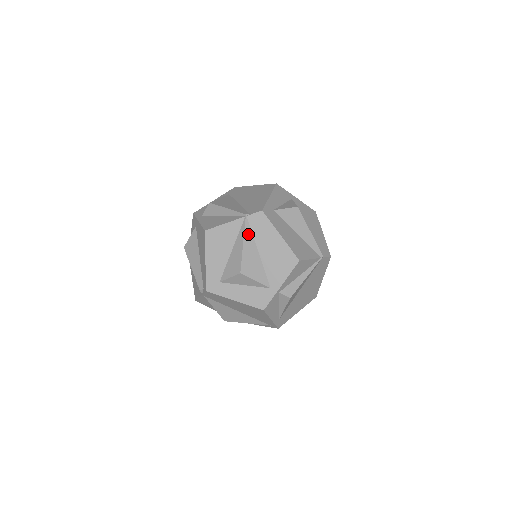
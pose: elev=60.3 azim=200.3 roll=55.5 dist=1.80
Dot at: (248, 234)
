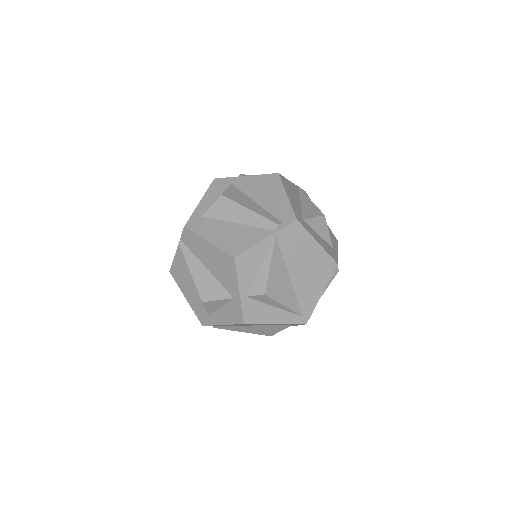
Dot at: occluded
